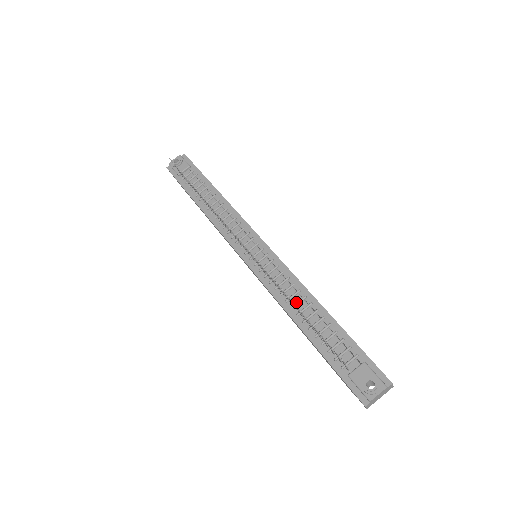
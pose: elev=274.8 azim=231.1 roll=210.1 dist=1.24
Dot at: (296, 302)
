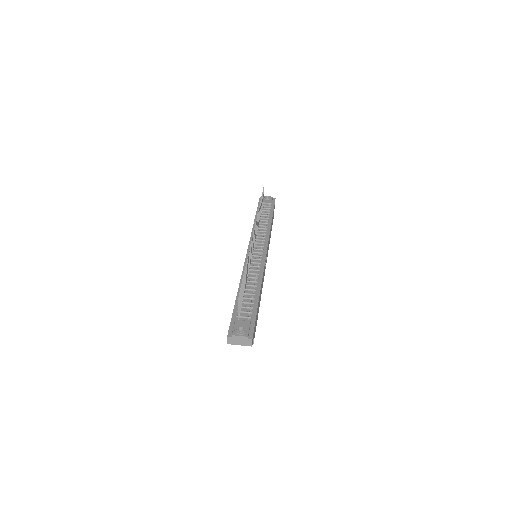
Dot at: (250, 281)
